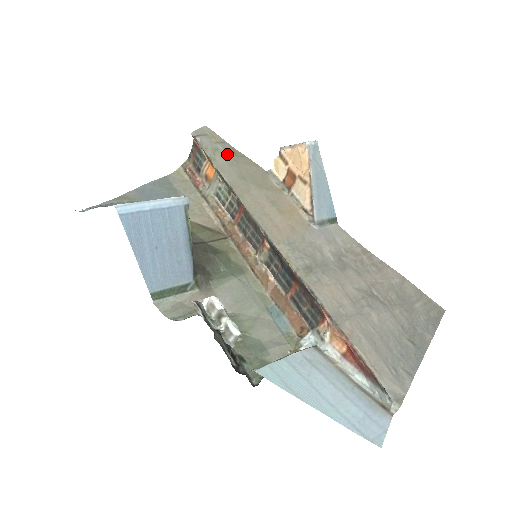
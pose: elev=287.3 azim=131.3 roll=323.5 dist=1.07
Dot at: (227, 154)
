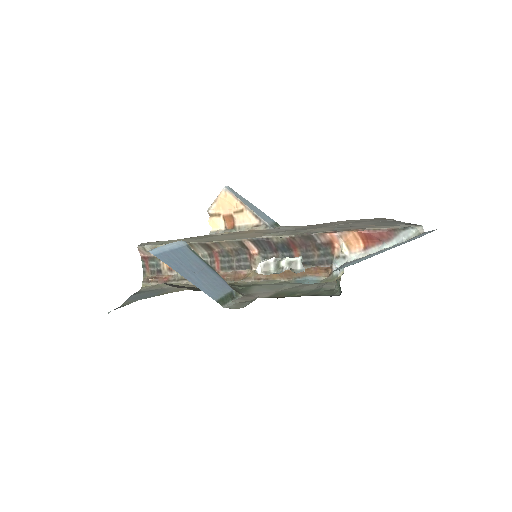
Dot at: (175, 240)
